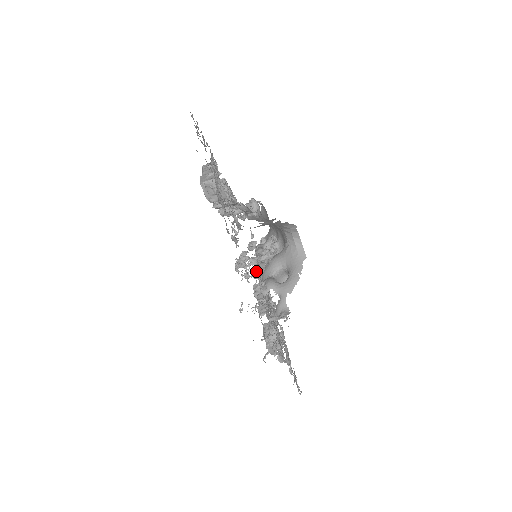
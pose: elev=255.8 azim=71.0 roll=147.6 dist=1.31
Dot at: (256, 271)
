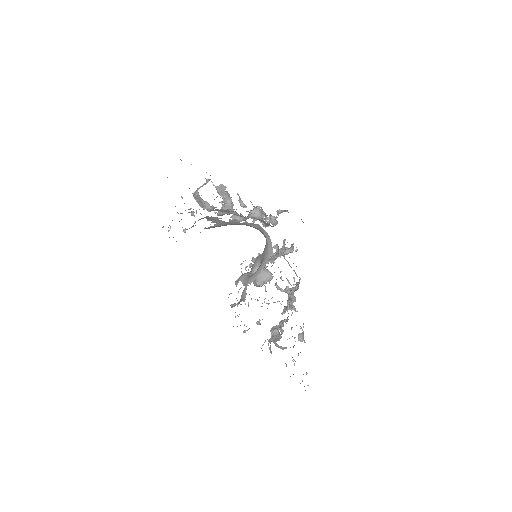
Dot at: occluded
